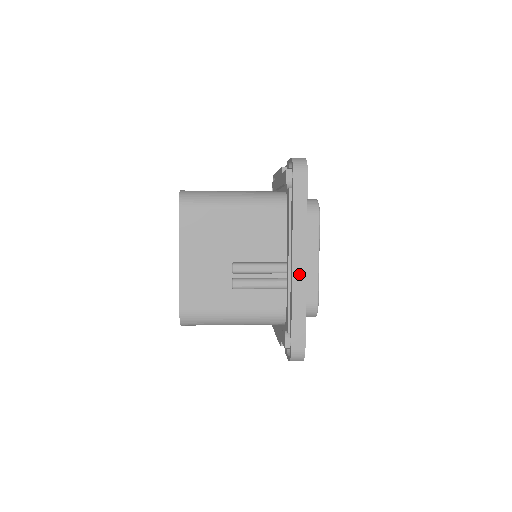
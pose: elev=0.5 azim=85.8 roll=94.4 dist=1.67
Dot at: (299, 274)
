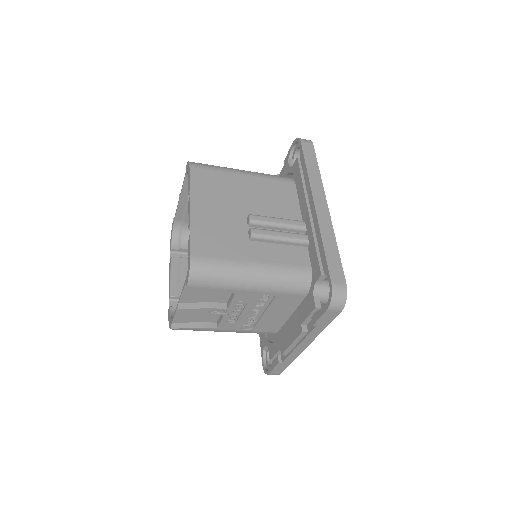
Dot at: (323, 215)
